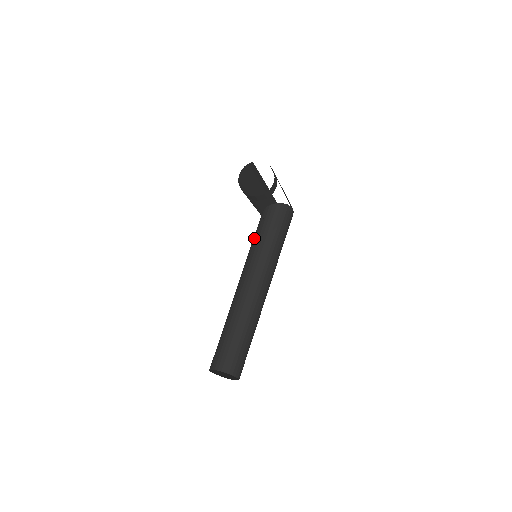
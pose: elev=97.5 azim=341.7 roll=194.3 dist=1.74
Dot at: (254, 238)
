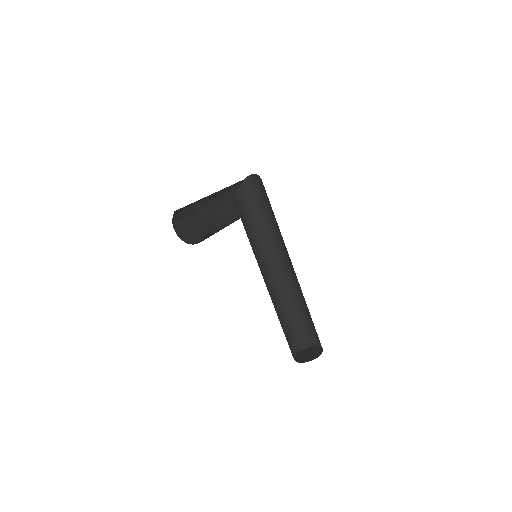
Dot at: (247, 229)
